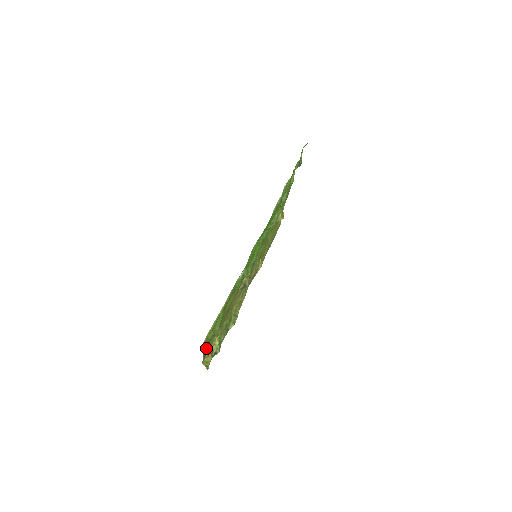
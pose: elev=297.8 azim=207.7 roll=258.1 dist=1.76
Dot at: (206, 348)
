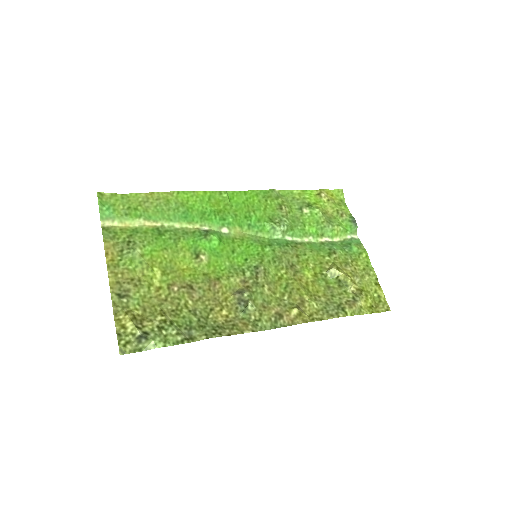
Dot at: (117, 266)
